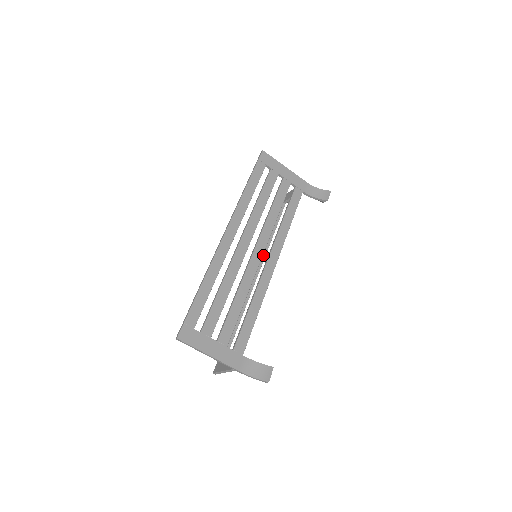
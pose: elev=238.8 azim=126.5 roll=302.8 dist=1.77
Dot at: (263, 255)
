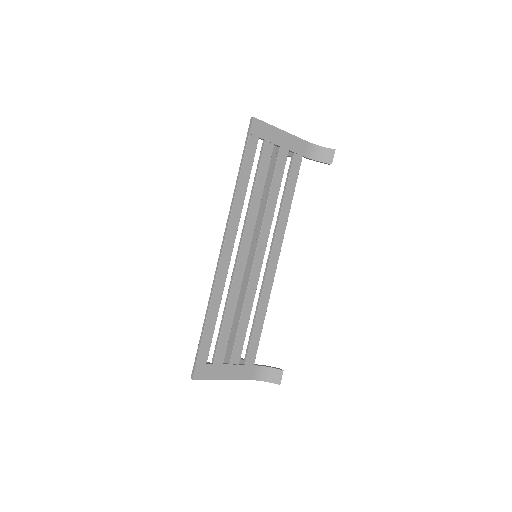
Dot at: occluded
